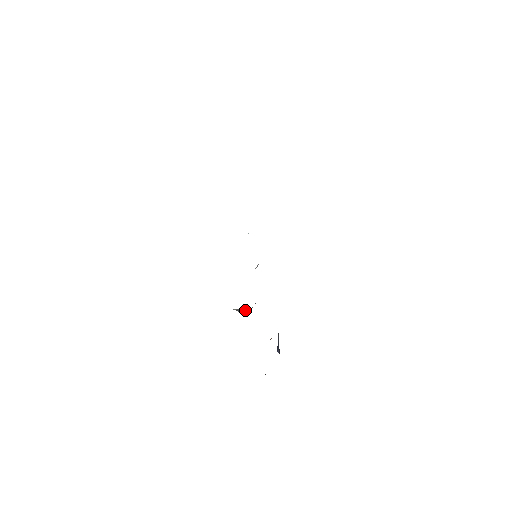
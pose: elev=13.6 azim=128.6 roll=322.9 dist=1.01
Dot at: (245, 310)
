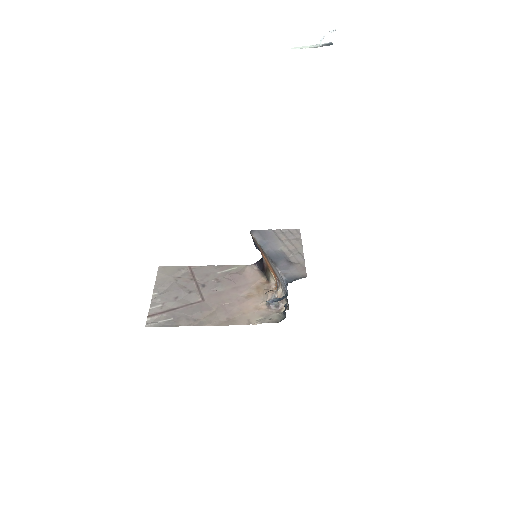
Dot at: (278, 303)
